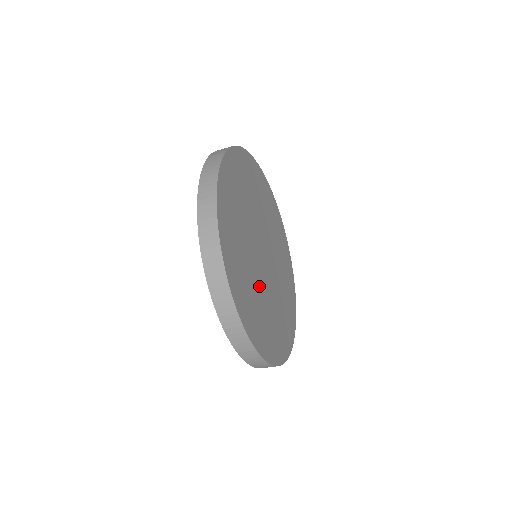
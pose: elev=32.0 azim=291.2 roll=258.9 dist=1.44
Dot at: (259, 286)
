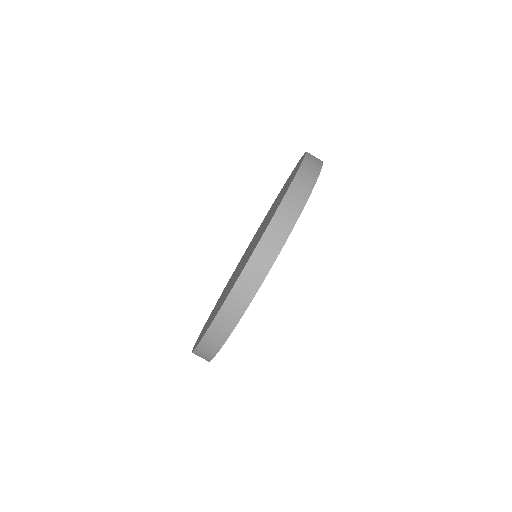
Dot at: occluded
